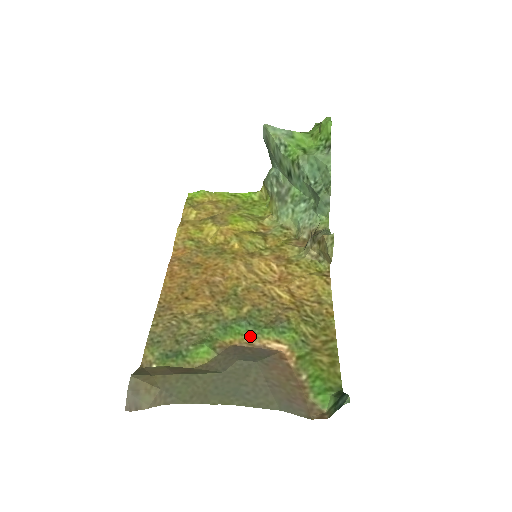
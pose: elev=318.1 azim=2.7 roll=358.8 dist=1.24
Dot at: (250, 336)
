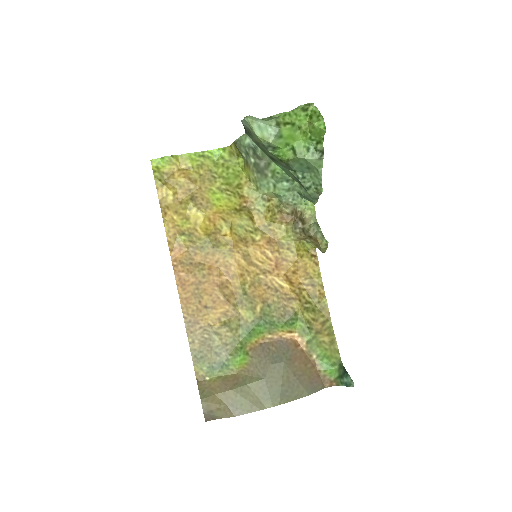
Dot at: (269, 332)
